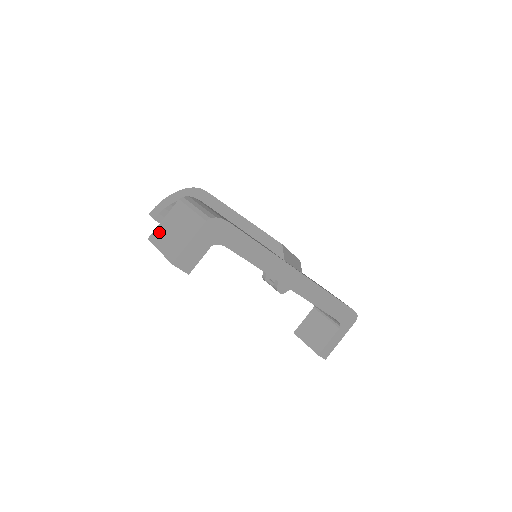
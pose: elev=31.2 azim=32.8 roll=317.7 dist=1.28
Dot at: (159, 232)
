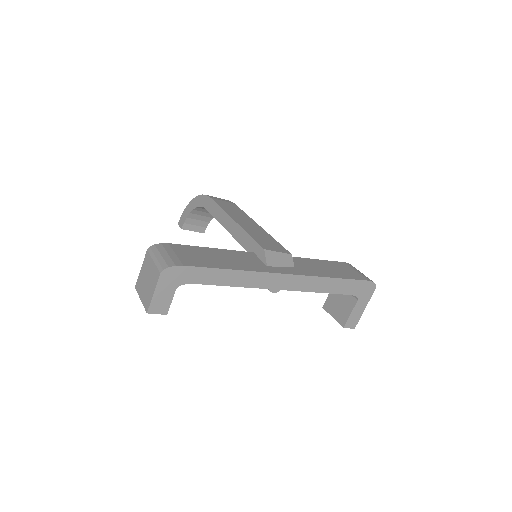
Dot at: (139, 282)
